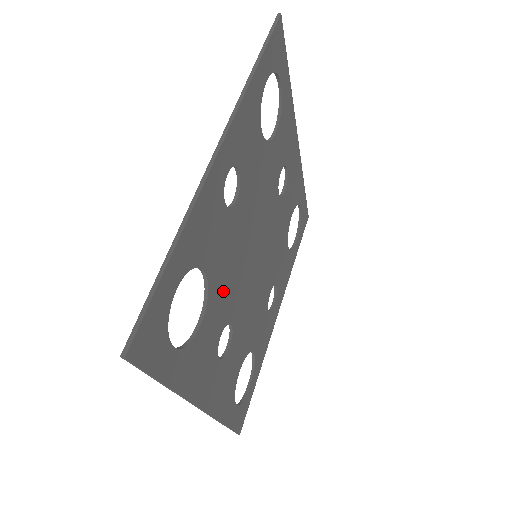
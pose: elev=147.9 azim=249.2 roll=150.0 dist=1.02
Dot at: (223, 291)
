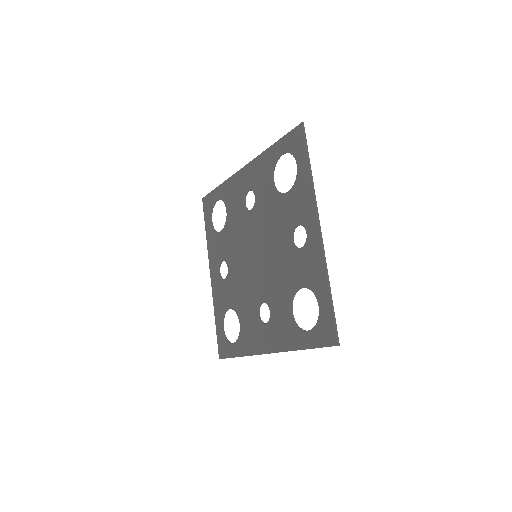
Dot at: (281, 289)
